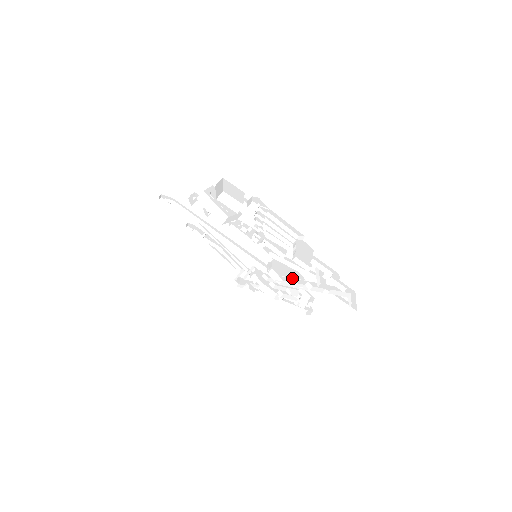
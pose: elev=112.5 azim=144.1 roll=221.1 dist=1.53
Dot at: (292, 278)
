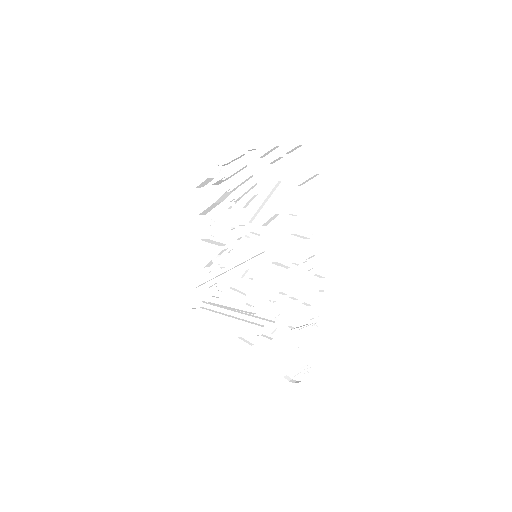
Dot at: (288, 240)
